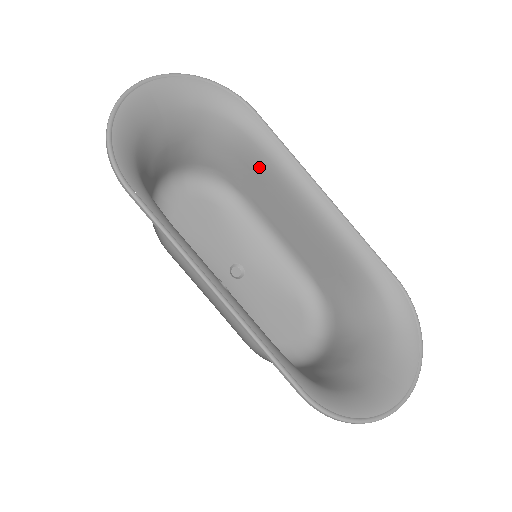
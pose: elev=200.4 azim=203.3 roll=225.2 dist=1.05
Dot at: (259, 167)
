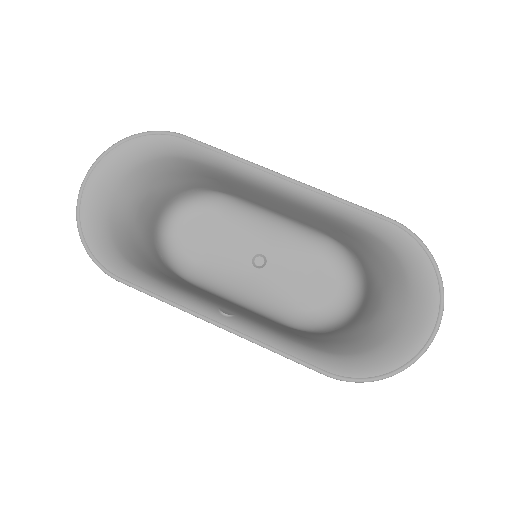
Dot at: (219, 177)
